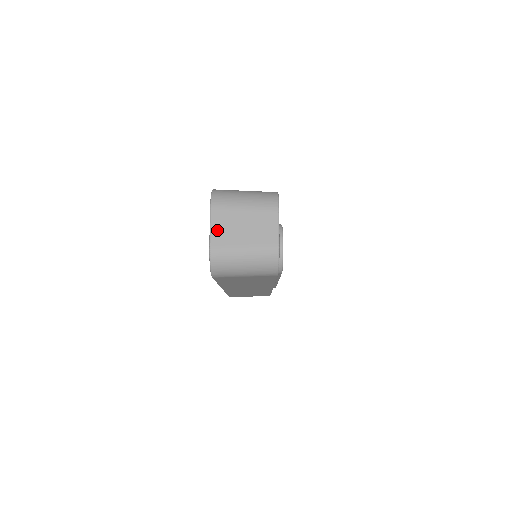
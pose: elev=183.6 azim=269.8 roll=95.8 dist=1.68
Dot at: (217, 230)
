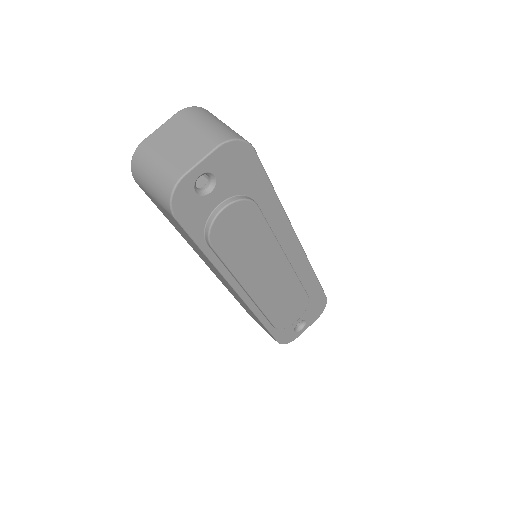
Dot at: (161, 131)
